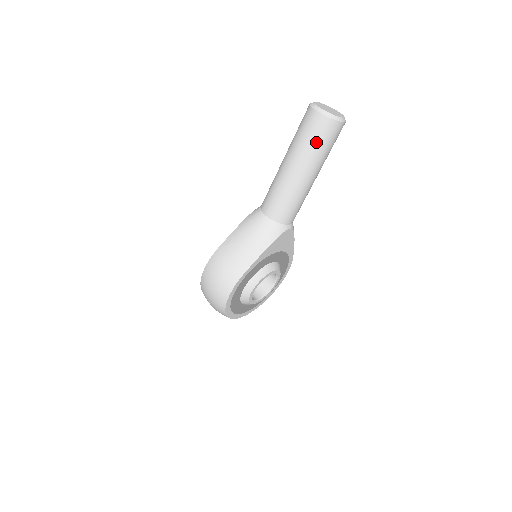
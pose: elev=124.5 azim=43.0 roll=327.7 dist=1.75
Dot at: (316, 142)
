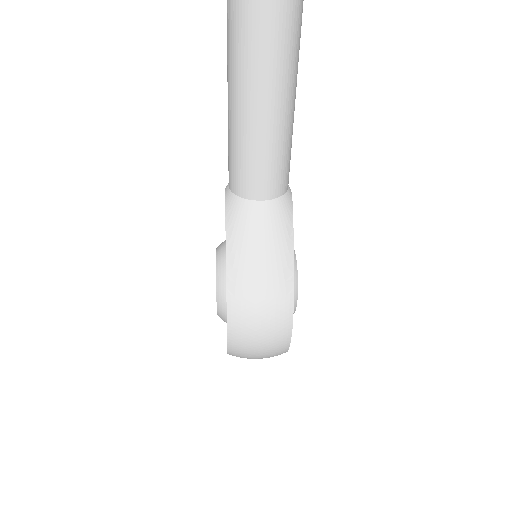
Dot at: (289, 35)
